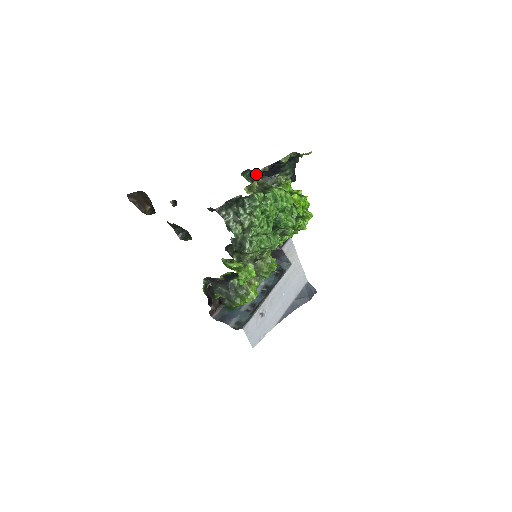
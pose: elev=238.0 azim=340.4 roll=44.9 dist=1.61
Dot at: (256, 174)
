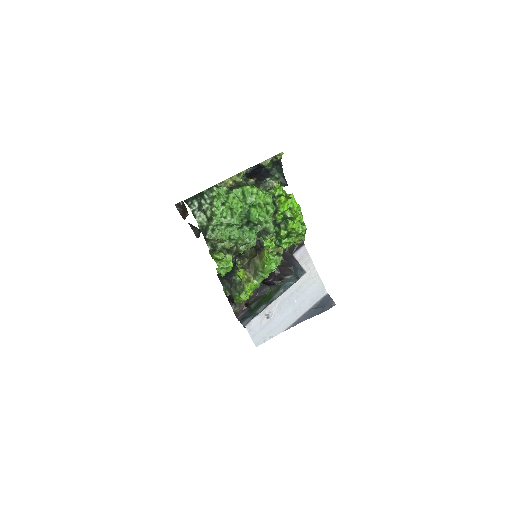
Dot at: (236, 175)
